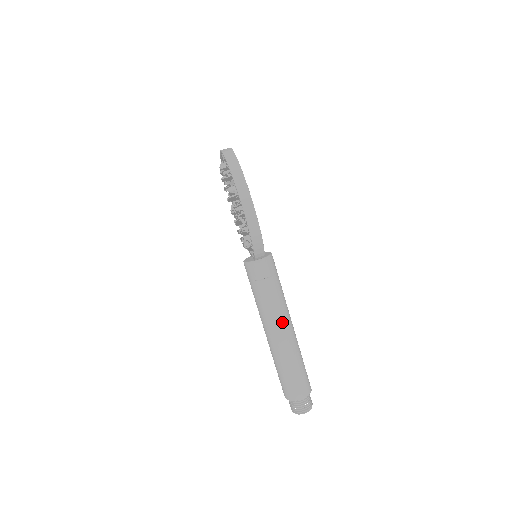
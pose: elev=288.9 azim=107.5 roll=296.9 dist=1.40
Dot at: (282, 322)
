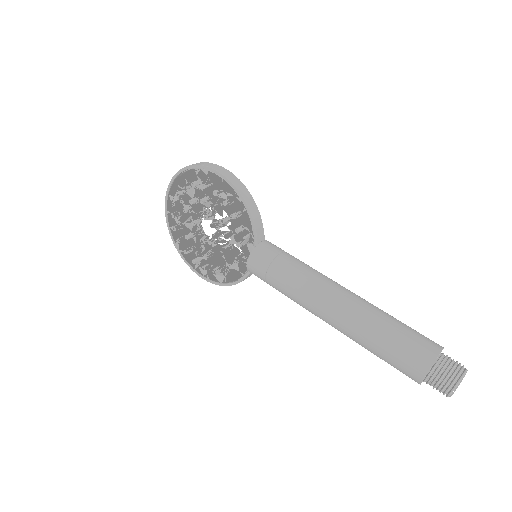
Dot at: (334, 283)
